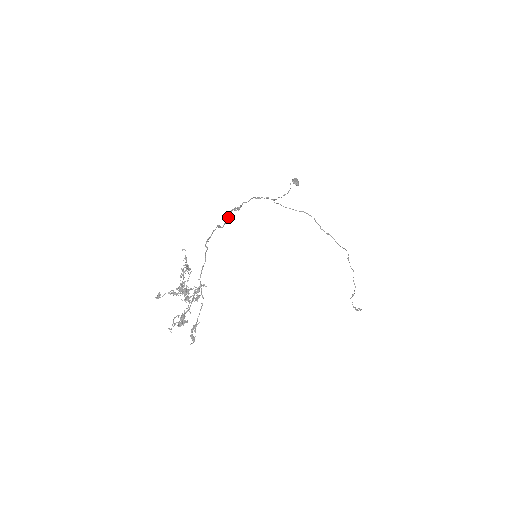
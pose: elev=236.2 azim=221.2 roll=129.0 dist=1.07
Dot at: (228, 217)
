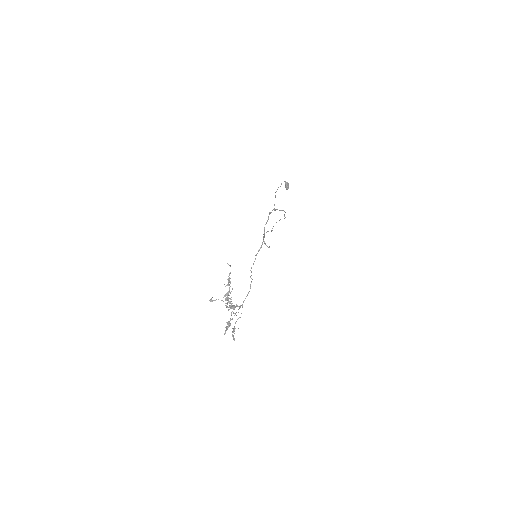
Dot at: (261, 247)
